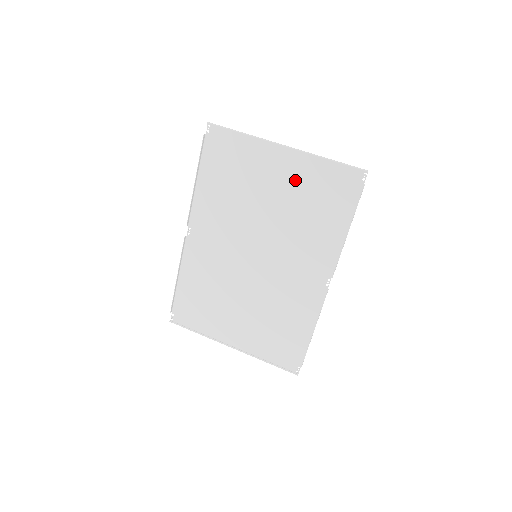
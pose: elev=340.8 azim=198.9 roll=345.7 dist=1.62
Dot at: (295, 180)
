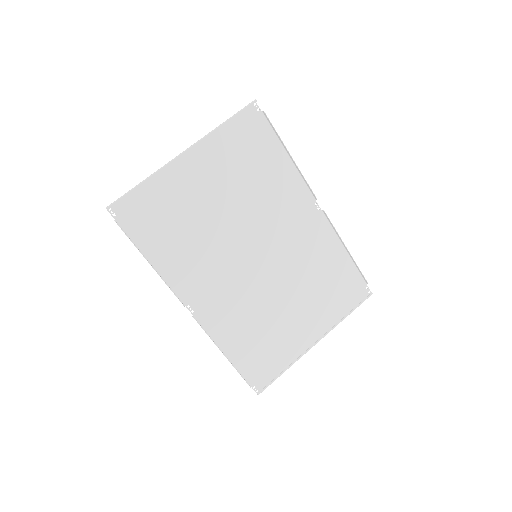
Dot at: (218, 167)
